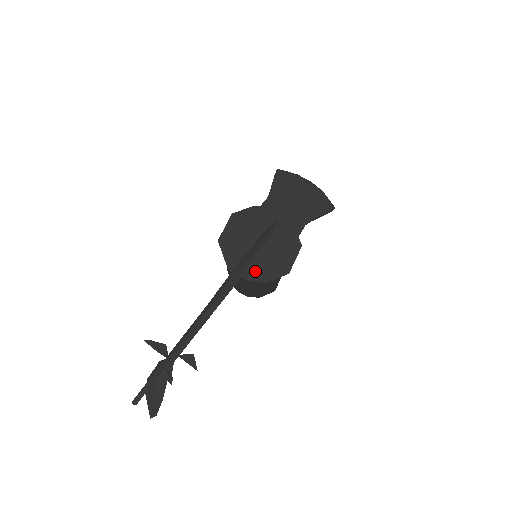
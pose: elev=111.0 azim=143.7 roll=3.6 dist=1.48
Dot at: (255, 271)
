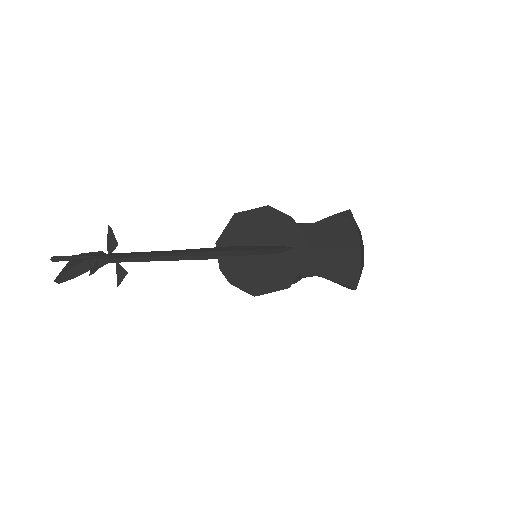
Dot at: (233, 266)
